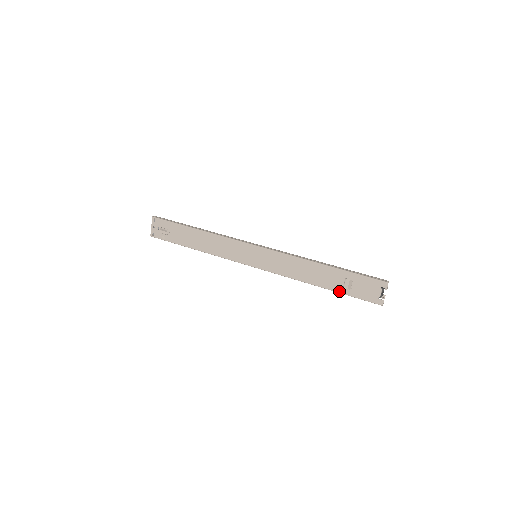
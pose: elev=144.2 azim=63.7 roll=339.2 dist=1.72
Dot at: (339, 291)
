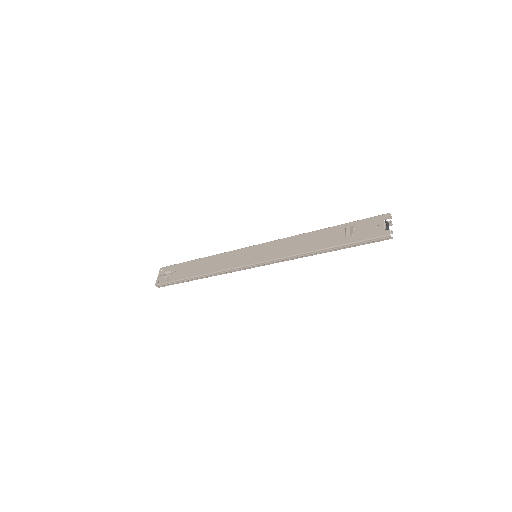
Dot at: (342, 243)
